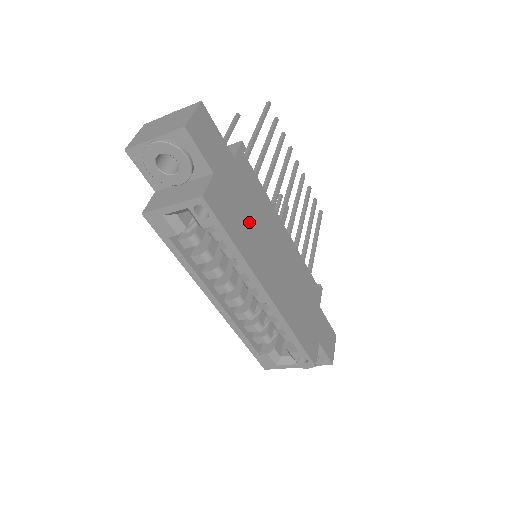
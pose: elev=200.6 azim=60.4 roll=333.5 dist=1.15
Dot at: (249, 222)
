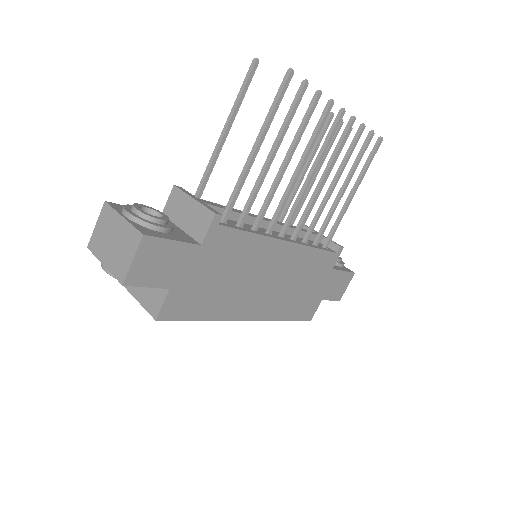
Dot at: (224, 286)
